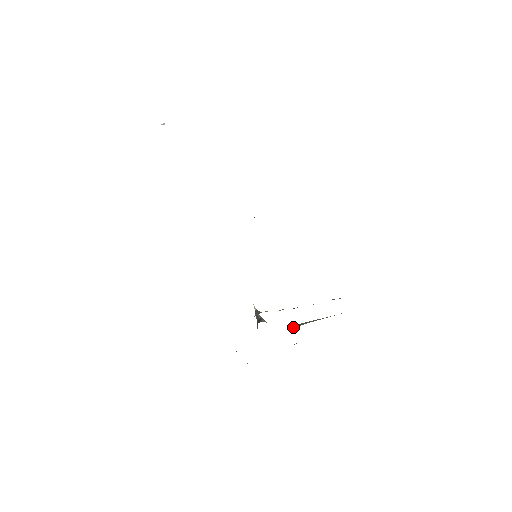
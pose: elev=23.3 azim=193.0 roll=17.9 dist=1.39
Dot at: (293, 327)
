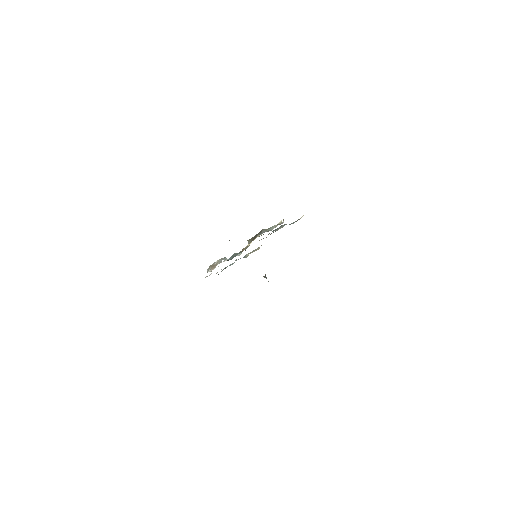
Dot at: occluded
